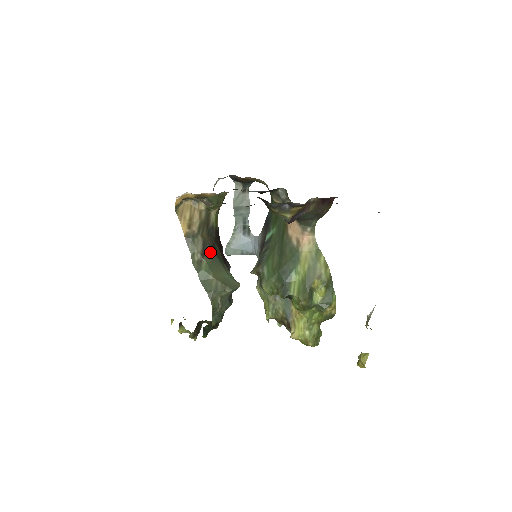
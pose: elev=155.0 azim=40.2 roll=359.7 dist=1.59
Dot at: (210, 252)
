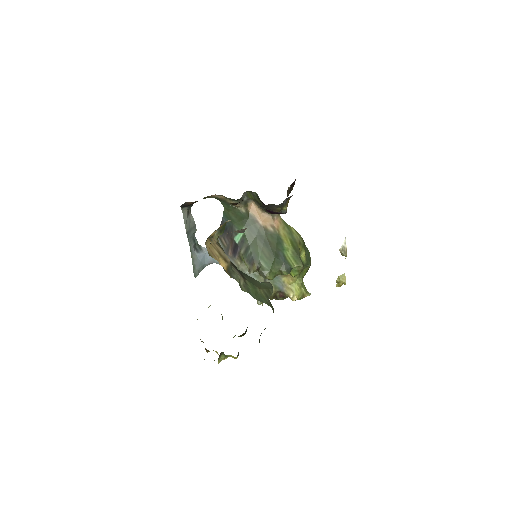
Dot at: occluded
